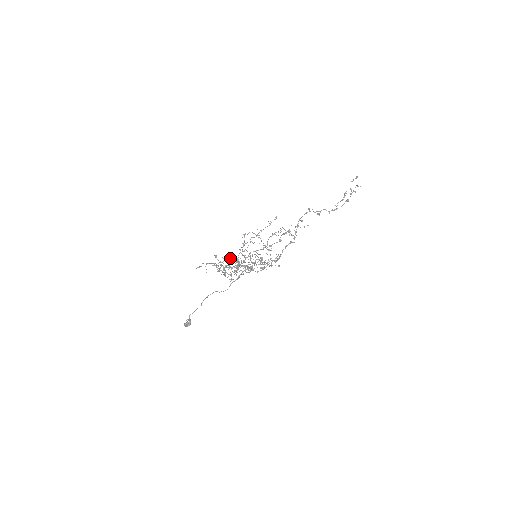
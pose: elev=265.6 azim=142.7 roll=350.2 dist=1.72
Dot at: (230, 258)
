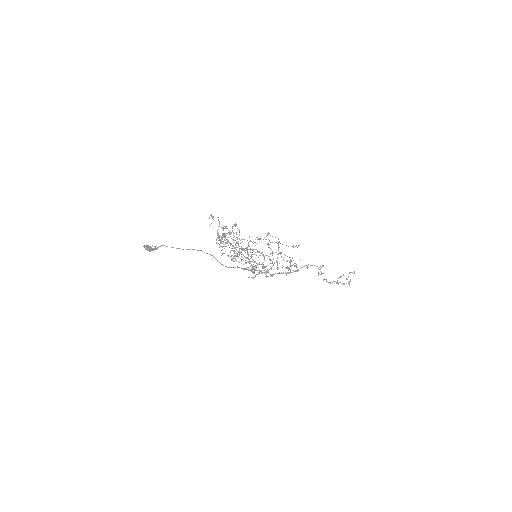
Dot at: (233, 233)
